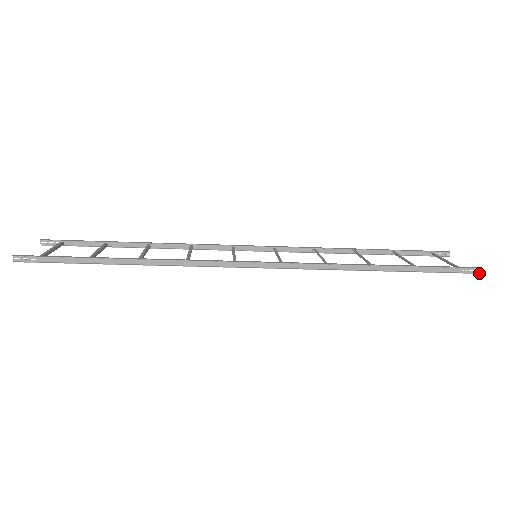
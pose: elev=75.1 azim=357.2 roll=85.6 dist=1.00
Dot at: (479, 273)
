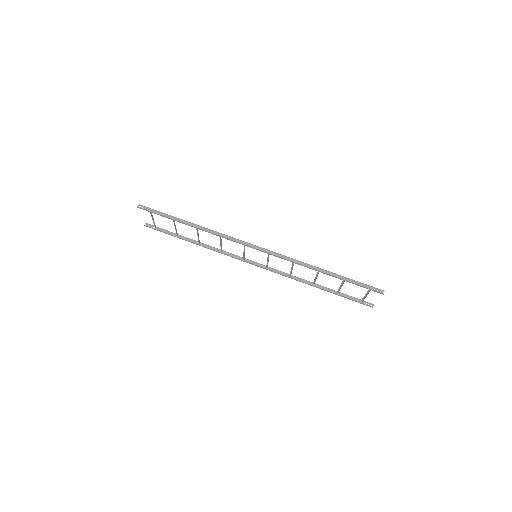
Dot at: (382, 293)
